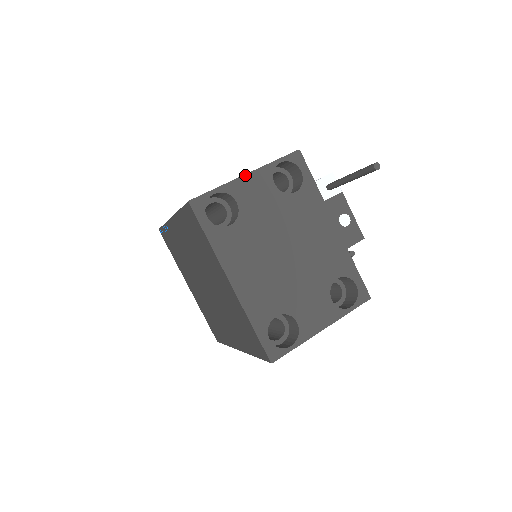
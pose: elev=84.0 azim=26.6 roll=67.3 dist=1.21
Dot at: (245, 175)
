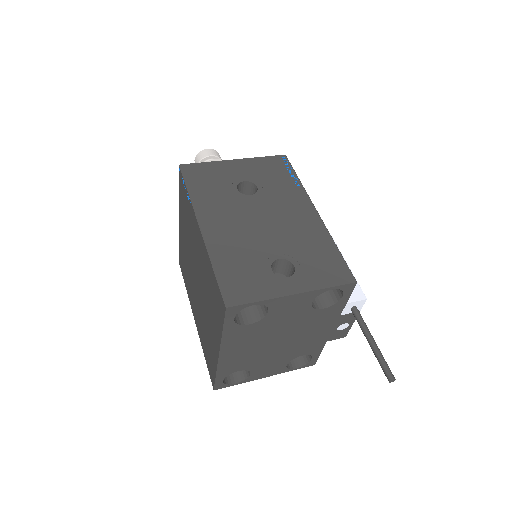
Dot at: (293, 295)
